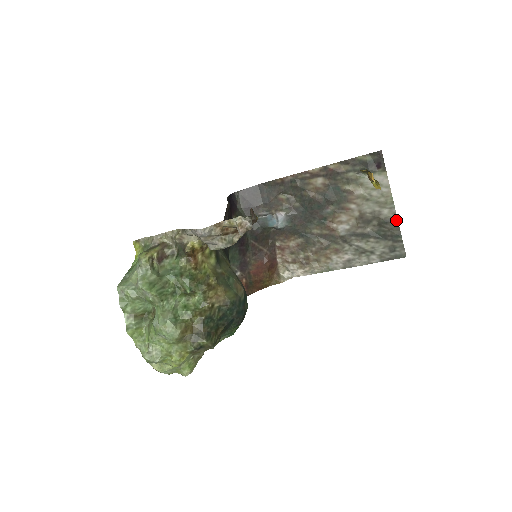
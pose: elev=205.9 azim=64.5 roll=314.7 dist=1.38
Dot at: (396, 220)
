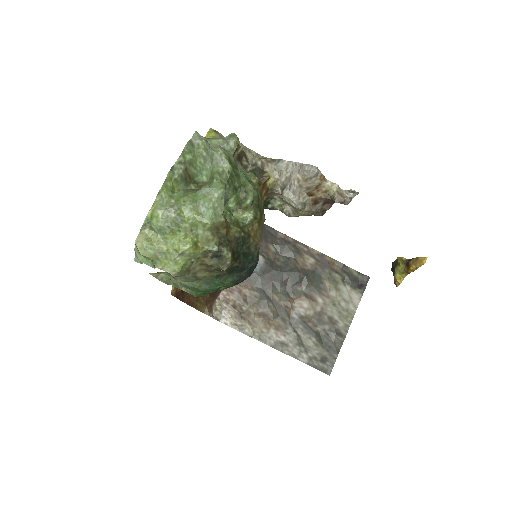
Dot at: (344, 337)
